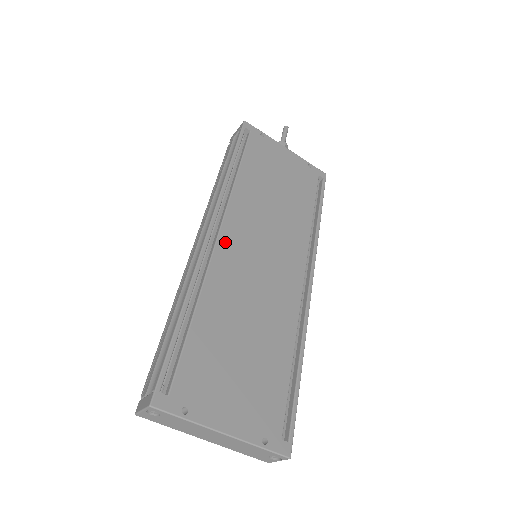
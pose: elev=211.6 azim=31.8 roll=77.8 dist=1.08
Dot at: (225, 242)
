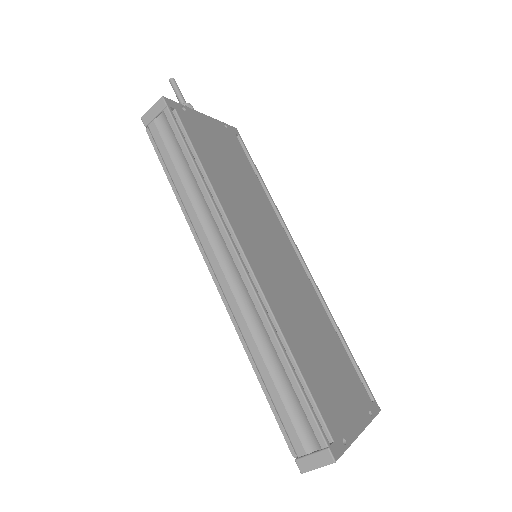
Dot at: (255, 265)
